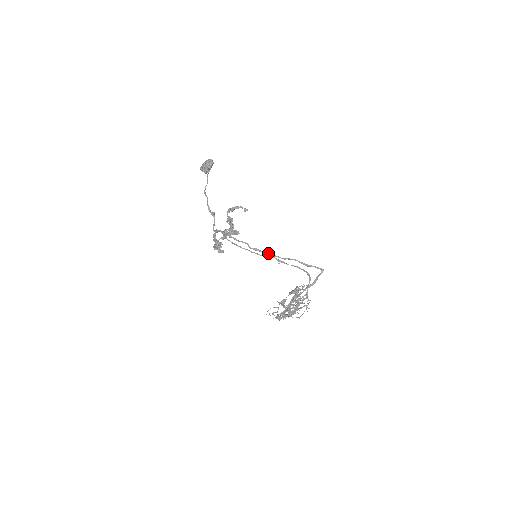
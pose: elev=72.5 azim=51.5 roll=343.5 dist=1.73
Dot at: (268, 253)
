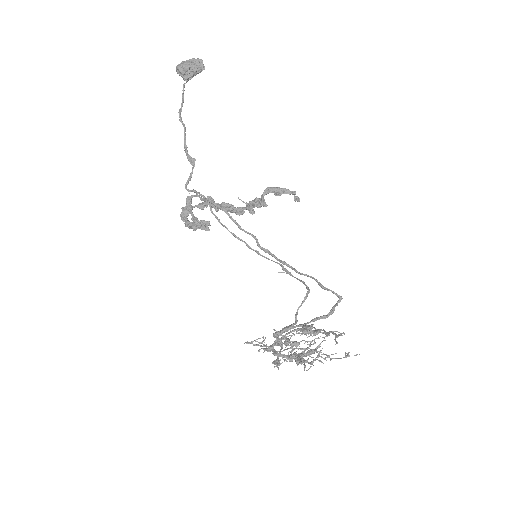
Dot at: occluded
